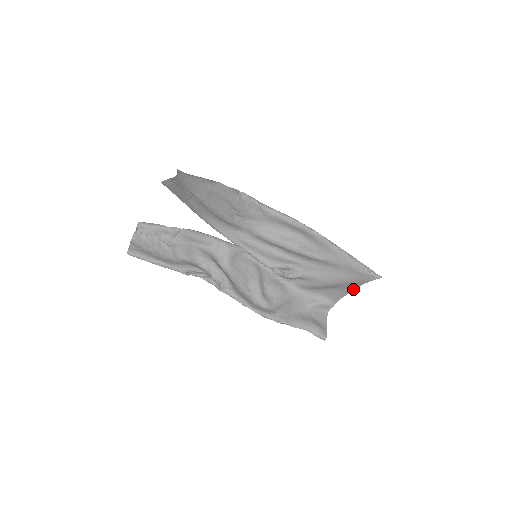
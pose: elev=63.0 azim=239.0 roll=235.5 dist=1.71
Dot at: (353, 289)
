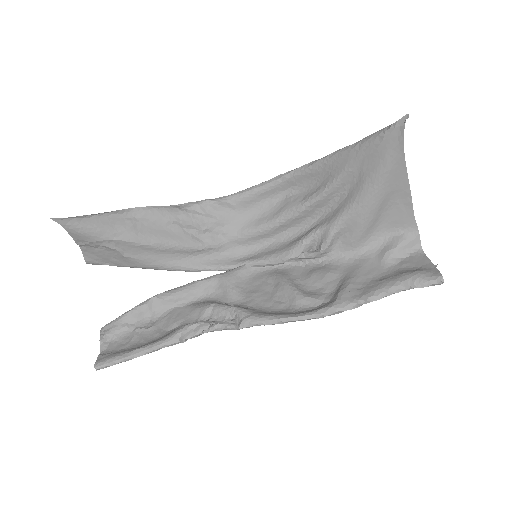
Dot at: (406, 181)
